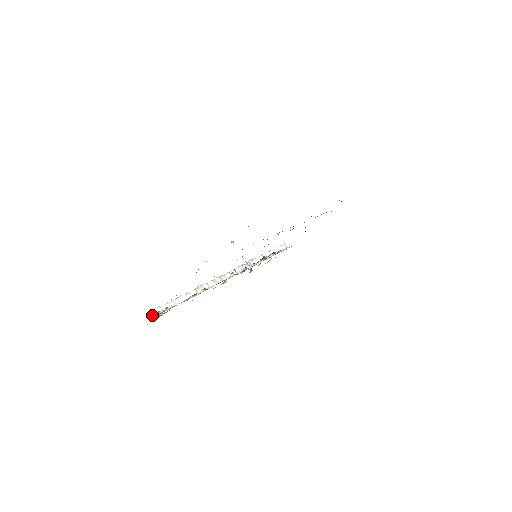
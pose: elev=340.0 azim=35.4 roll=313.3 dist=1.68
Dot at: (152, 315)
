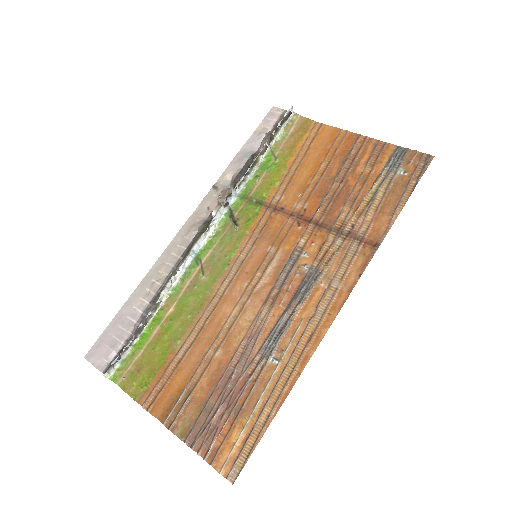
Dot at: (106, 377)
